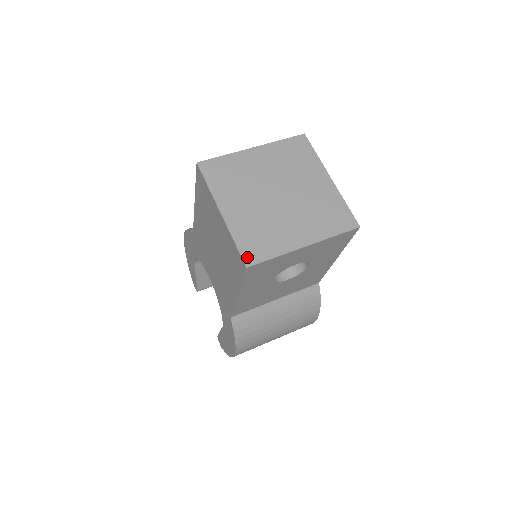
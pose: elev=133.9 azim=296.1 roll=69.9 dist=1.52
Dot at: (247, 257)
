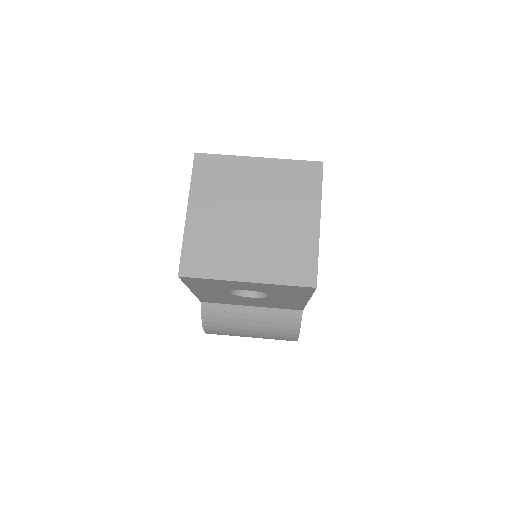
Dot at: (184, 266)
